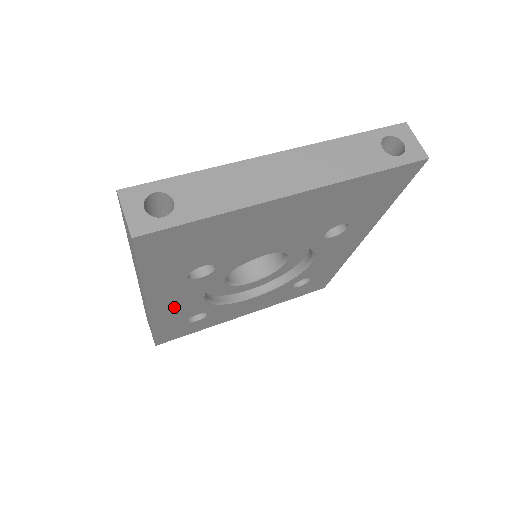
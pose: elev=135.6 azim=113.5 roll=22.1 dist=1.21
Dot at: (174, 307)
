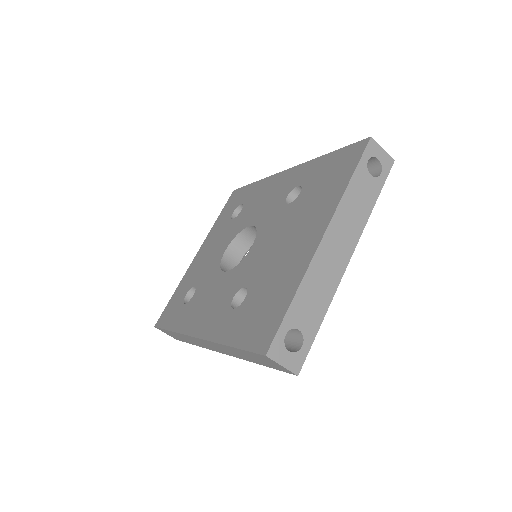
Dot at: occluded
